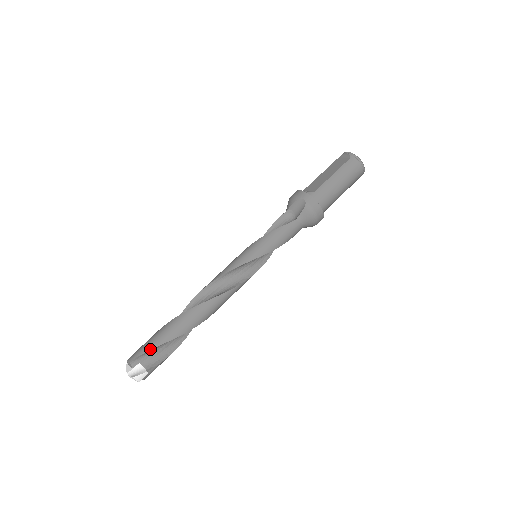
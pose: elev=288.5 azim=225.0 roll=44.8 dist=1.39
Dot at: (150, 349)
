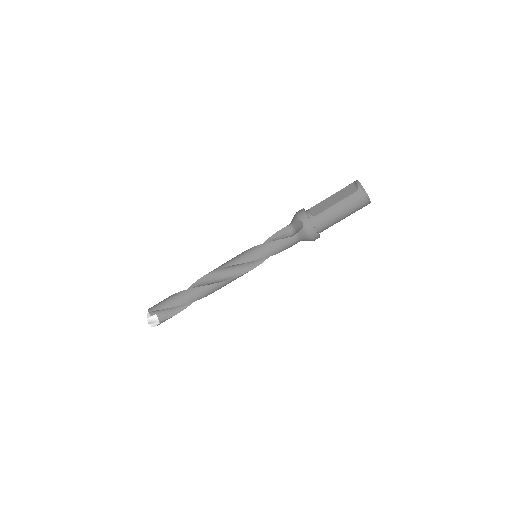
Dot at: (163, 308)
